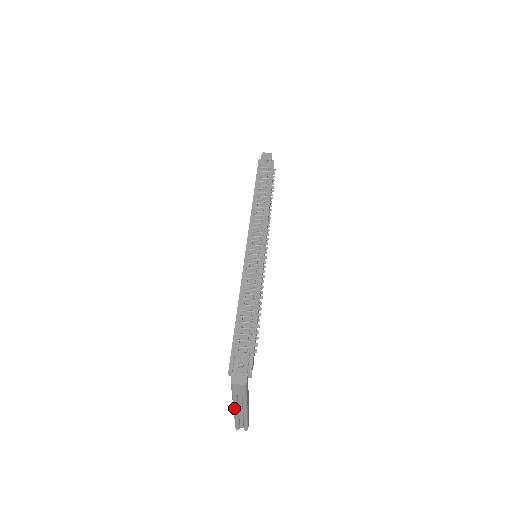
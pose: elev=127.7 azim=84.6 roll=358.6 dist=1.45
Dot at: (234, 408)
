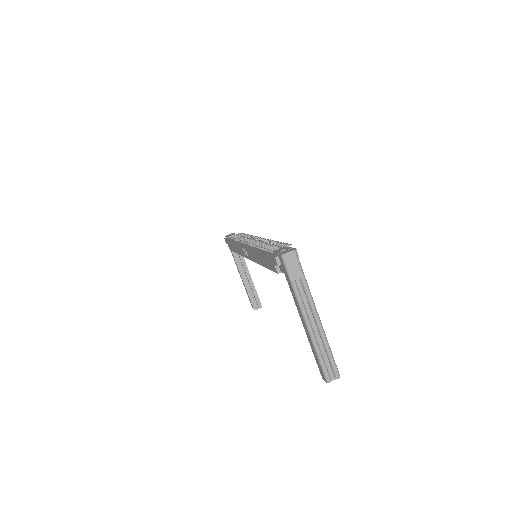
Dot at: (305, 318)
